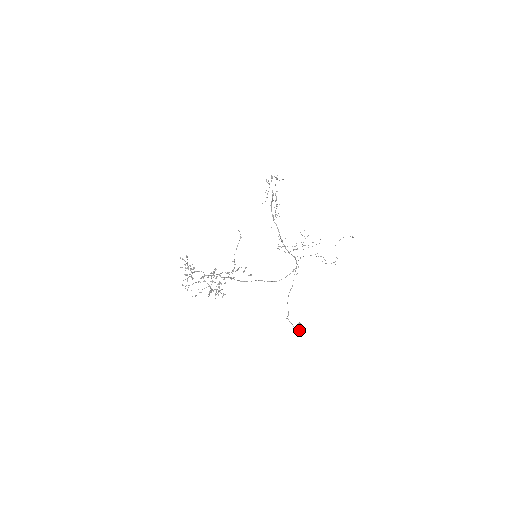
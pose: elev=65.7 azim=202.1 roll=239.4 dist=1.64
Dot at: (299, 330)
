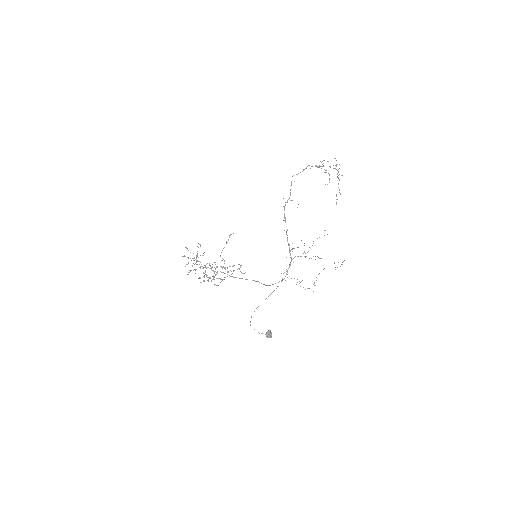
Dot at: (267, 337)
